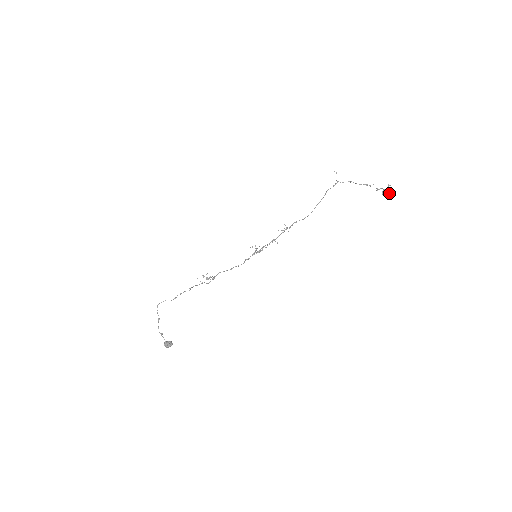
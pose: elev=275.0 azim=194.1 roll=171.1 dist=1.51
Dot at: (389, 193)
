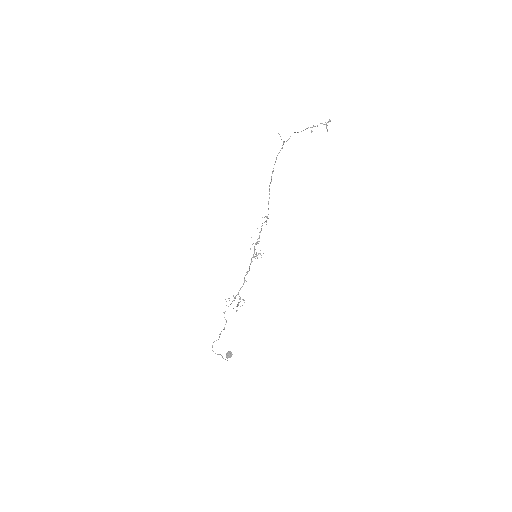
Dot at: occluded
